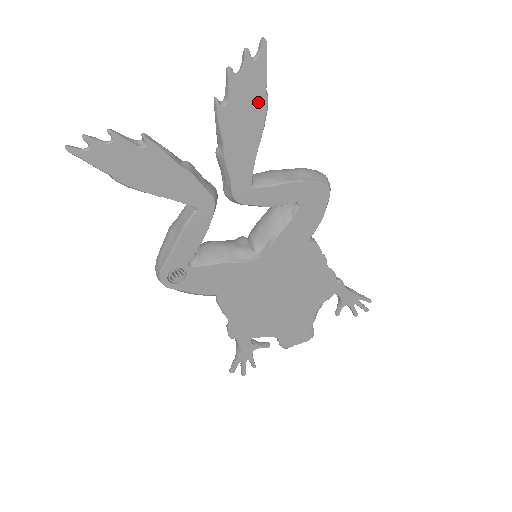
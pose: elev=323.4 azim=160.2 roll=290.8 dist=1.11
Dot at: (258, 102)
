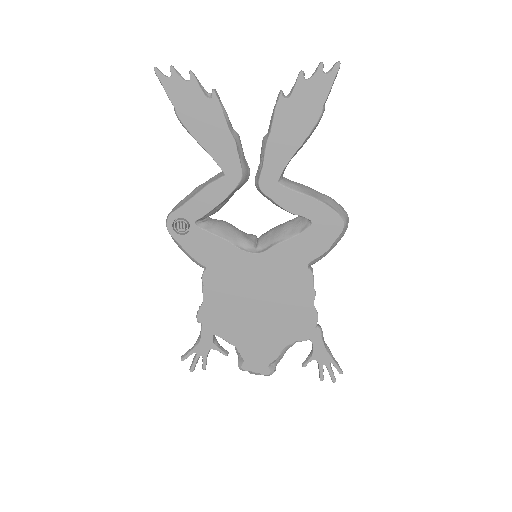
Dot at: (313, 110)
